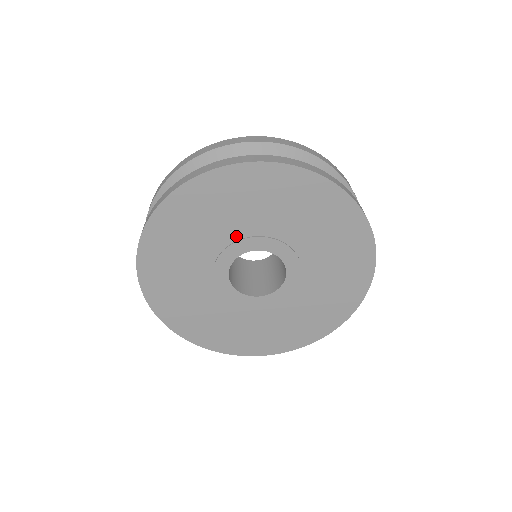
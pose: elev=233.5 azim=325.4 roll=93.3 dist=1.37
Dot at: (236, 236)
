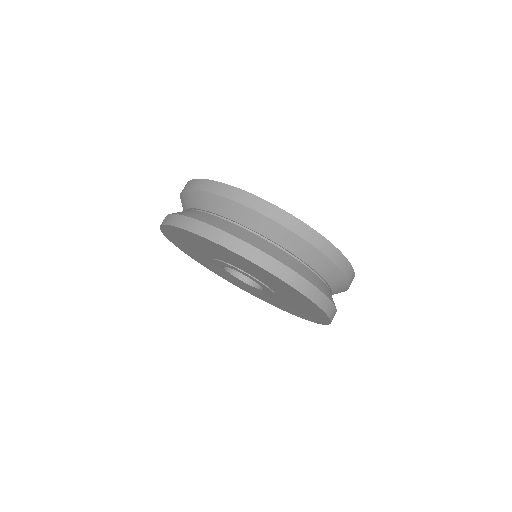
Dot at: (235, 266)
